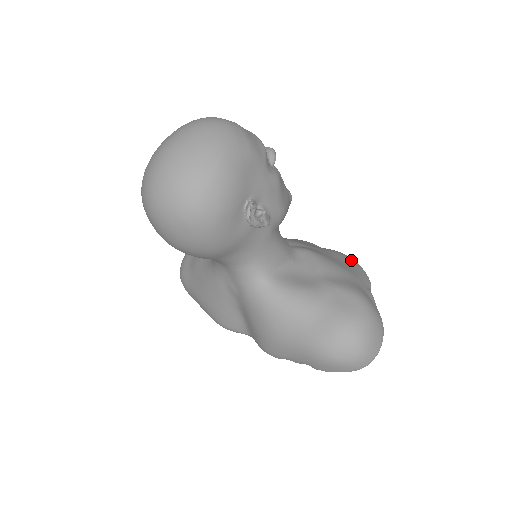
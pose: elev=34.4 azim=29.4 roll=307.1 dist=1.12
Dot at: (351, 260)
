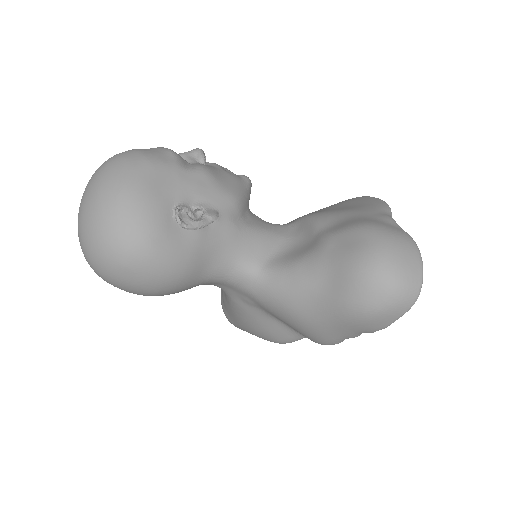
Dot at: (362, 198)
